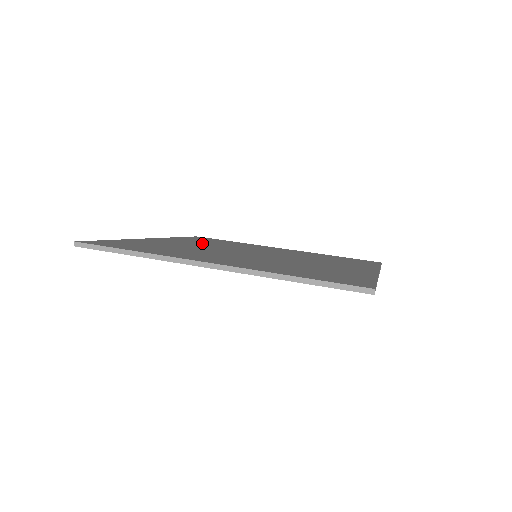
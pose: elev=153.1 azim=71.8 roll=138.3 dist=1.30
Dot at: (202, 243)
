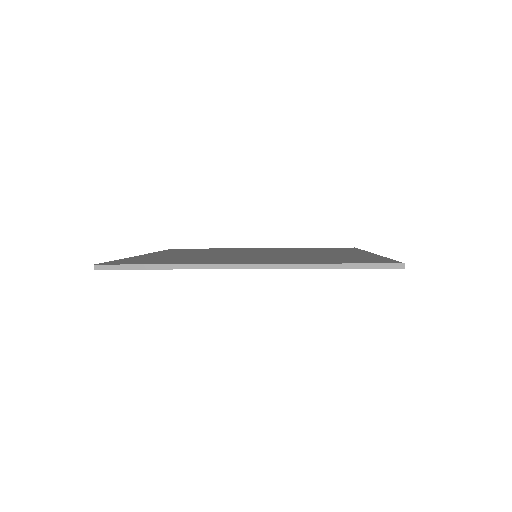
Dot at: (193, 252)
